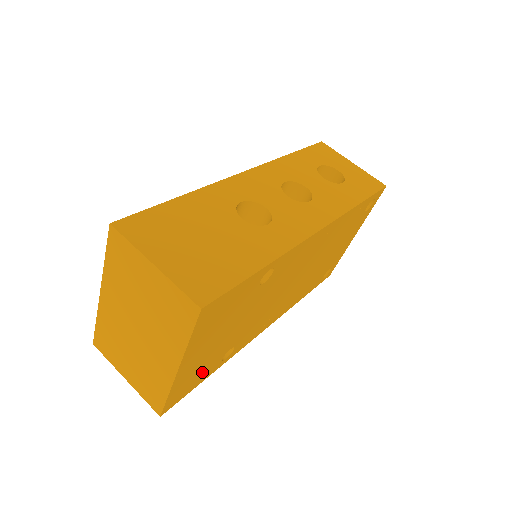
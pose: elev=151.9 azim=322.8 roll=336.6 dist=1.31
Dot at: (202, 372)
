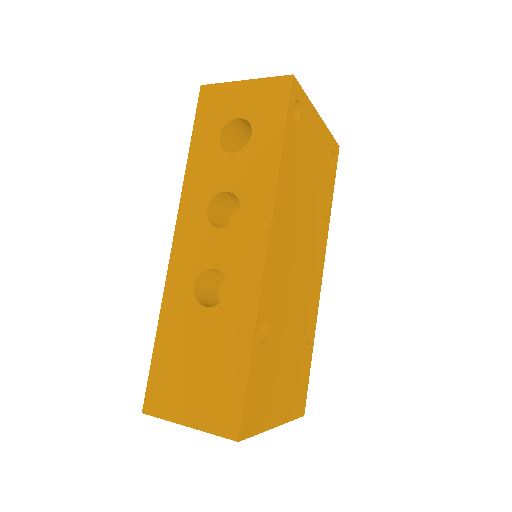
Dot at: (301, 375)
